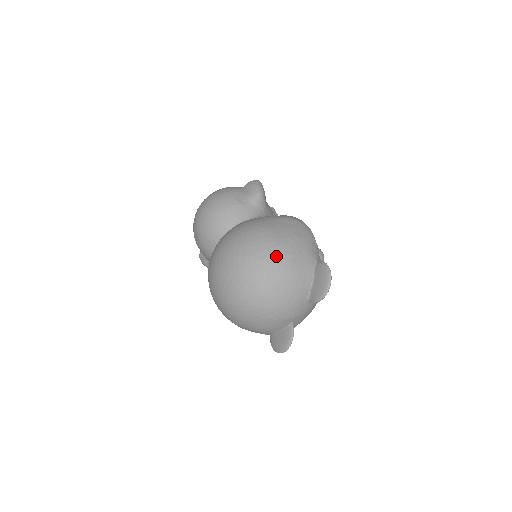
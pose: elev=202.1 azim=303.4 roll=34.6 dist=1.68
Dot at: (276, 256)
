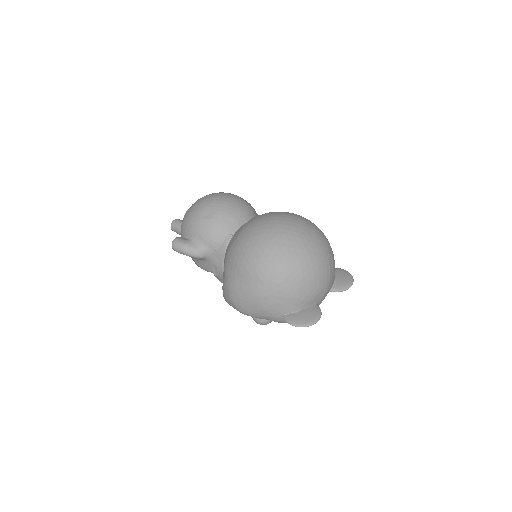
Dot at: (327, 239)
